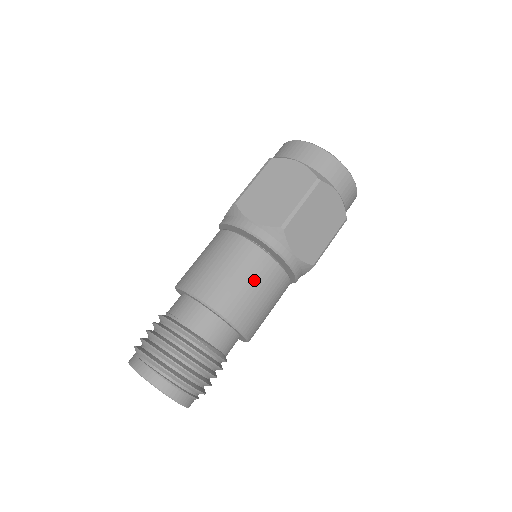
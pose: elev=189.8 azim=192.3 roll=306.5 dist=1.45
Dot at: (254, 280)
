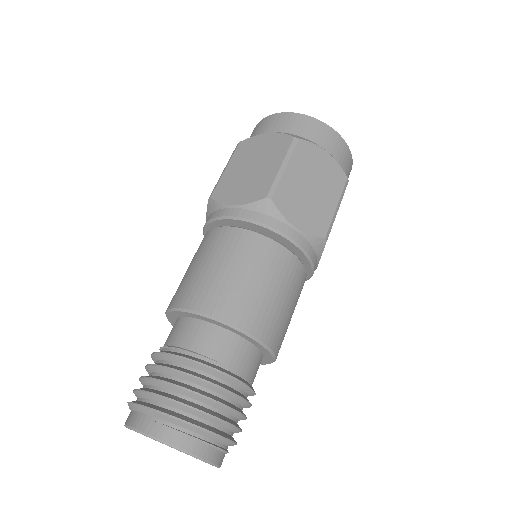
Dot at: (294, 301)
